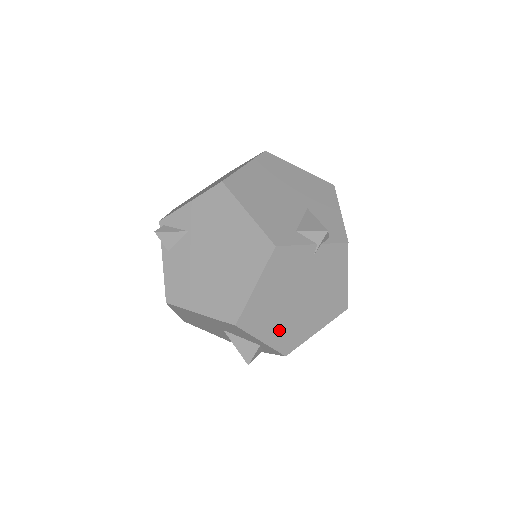
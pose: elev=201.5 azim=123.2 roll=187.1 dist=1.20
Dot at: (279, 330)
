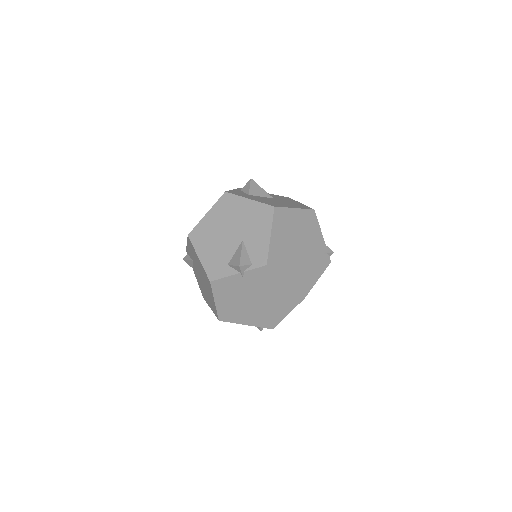
Dot at: (254, 318)
